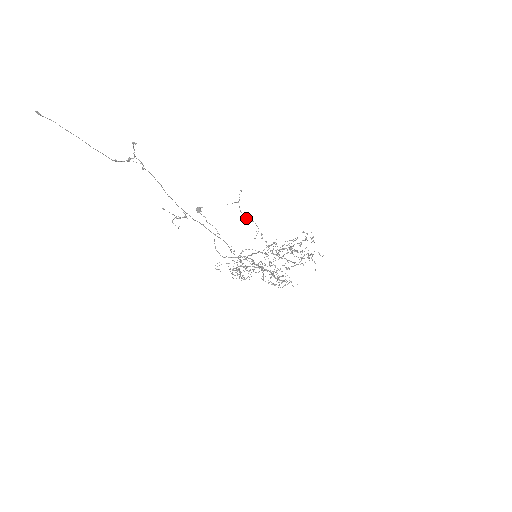
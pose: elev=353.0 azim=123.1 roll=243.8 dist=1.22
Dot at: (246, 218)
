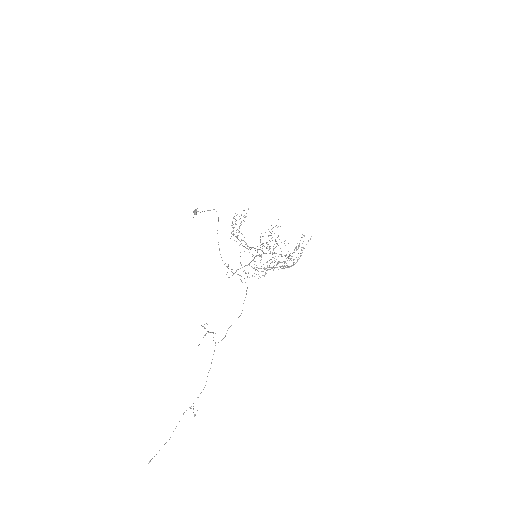
Dot at: occluded
